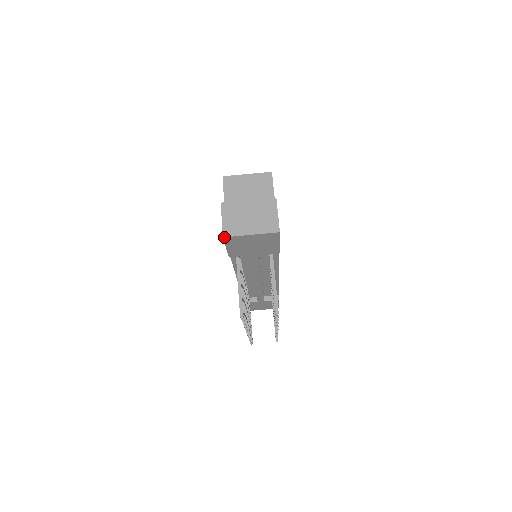
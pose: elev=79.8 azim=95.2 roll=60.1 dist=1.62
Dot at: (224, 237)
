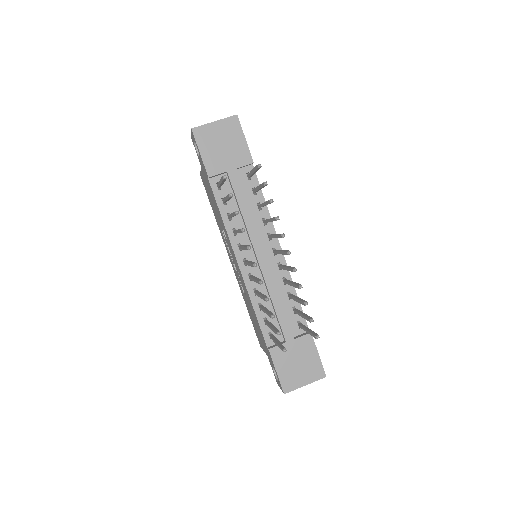
Dot at: (192, 129)
